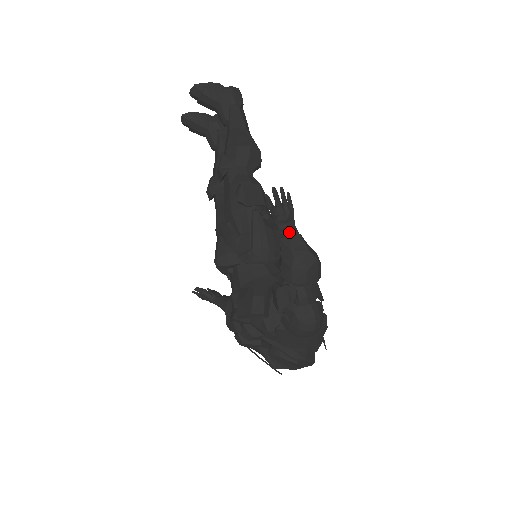
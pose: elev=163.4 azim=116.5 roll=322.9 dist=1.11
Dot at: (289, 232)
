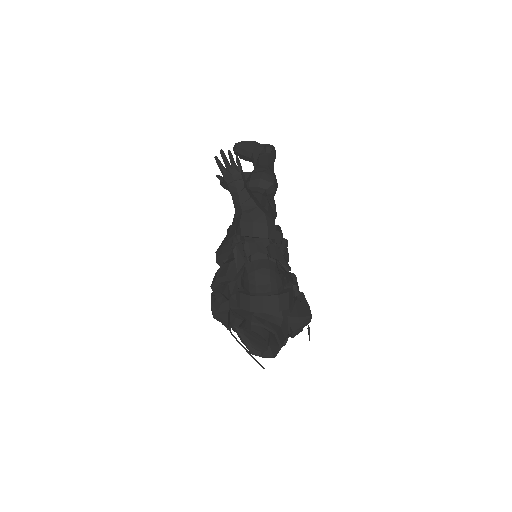
Dot at: (237, 188)
